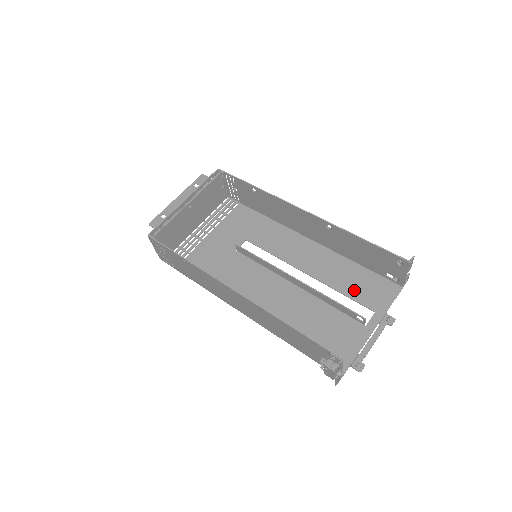
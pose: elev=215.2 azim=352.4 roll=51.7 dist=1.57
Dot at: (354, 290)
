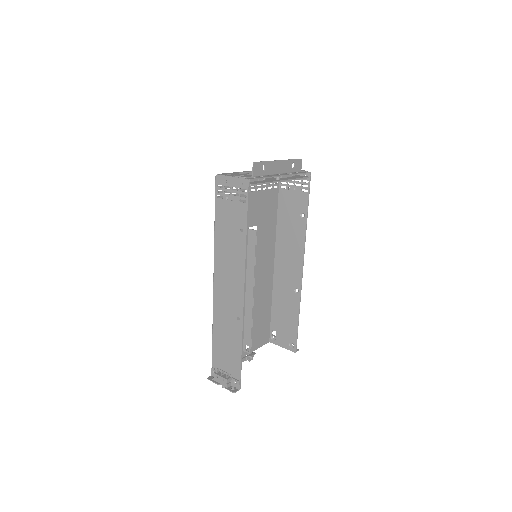
Dot at: (258, 324)
